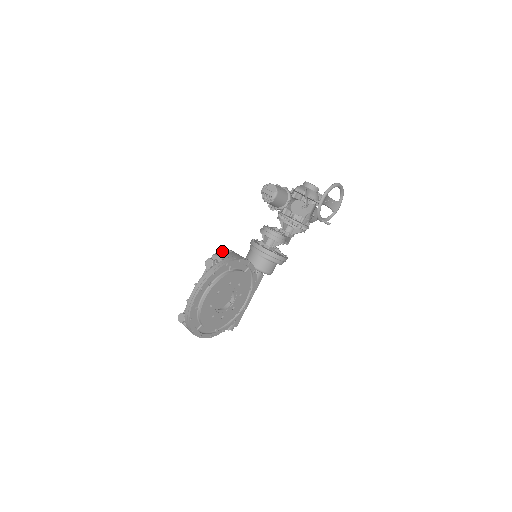
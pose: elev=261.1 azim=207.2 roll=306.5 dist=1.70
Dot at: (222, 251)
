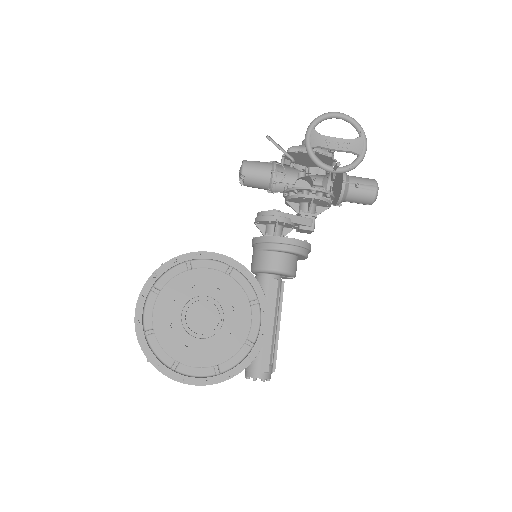
Dot at: occluded
